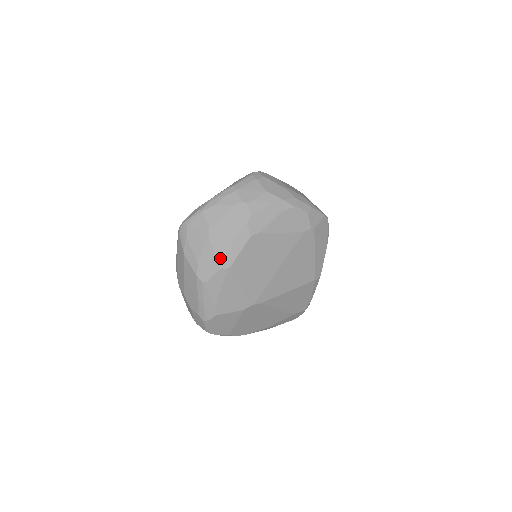
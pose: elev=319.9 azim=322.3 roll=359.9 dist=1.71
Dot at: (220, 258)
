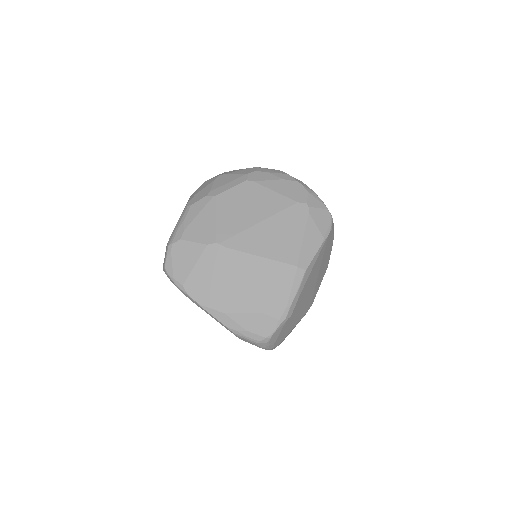
Dot at: (213, 190)
